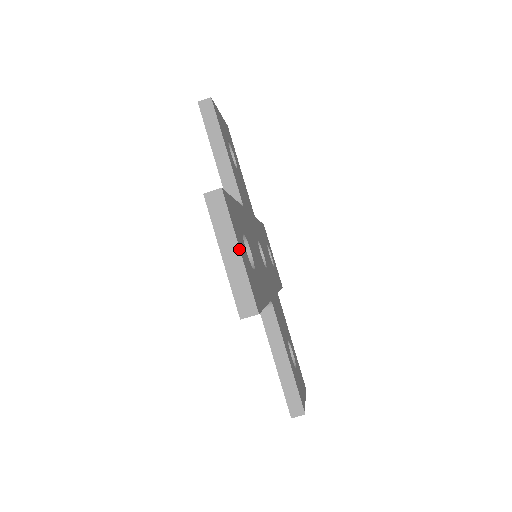
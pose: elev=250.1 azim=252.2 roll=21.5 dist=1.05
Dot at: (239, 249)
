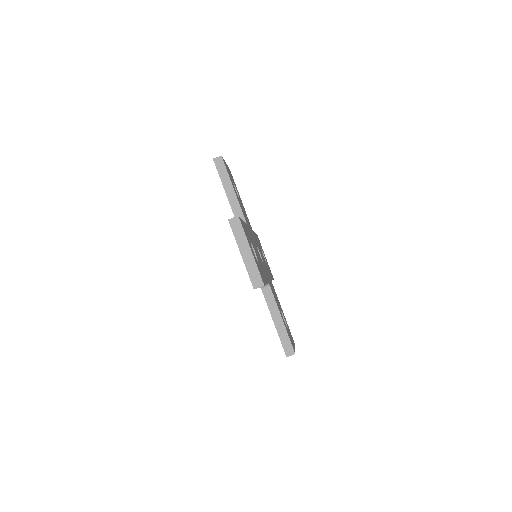
Dot at: (251, 250)
